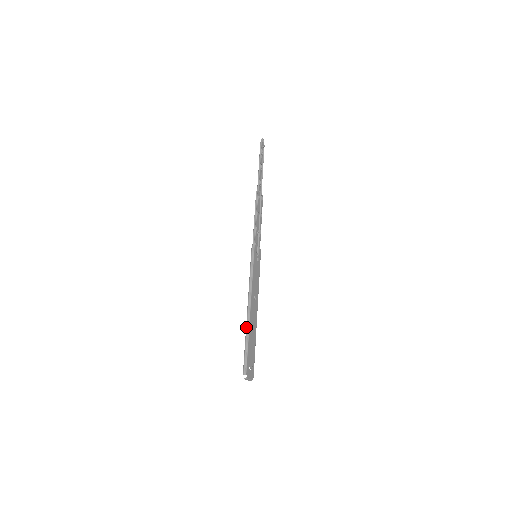
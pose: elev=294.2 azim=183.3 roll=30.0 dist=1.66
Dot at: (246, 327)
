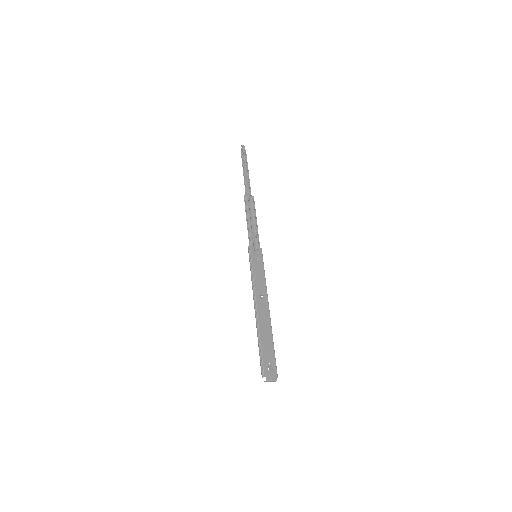
Dot at: occluded
